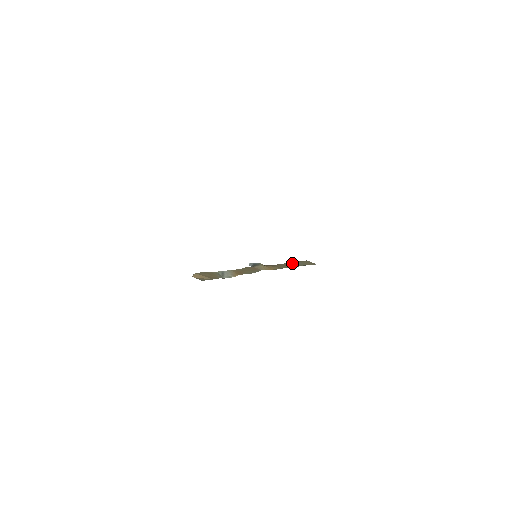
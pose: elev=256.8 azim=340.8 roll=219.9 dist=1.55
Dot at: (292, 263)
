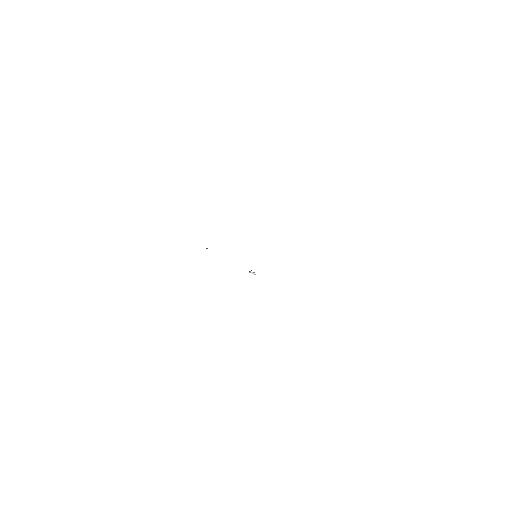
Dot at: occluded
